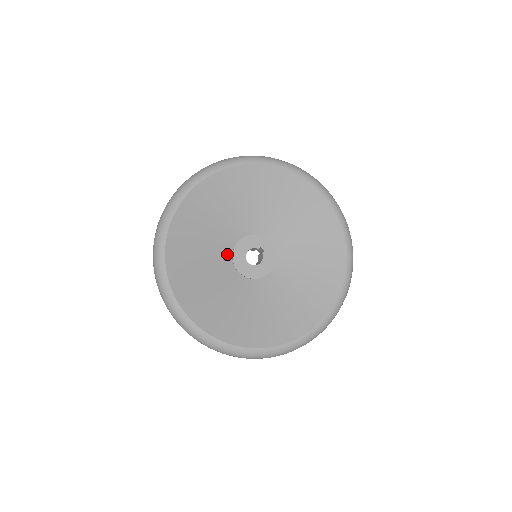
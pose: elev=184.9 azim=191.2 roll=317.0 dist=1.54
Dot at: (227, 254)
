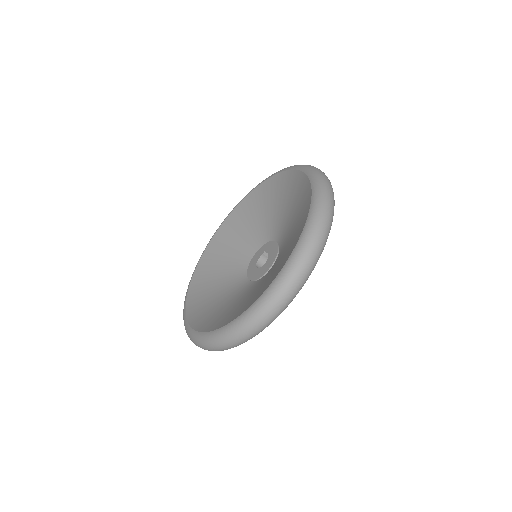
Dot at: (243, 280)
